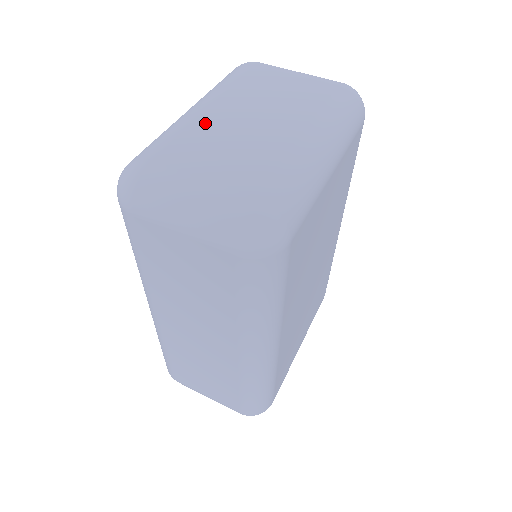
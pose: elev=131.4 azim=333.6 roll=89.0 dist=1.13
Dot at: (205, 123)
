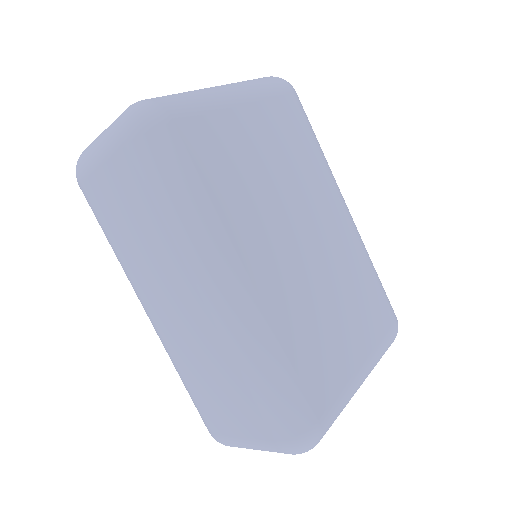
Dot at: occluded
